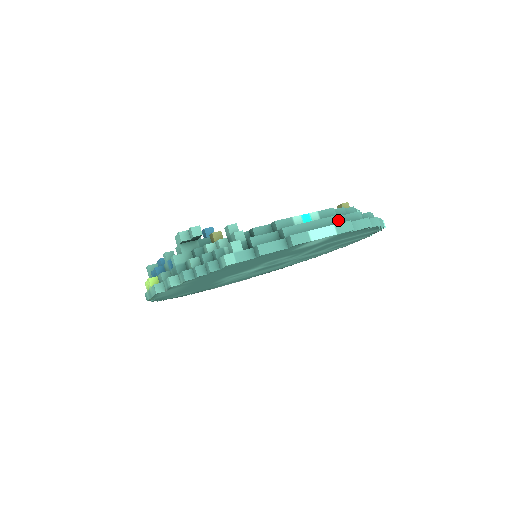
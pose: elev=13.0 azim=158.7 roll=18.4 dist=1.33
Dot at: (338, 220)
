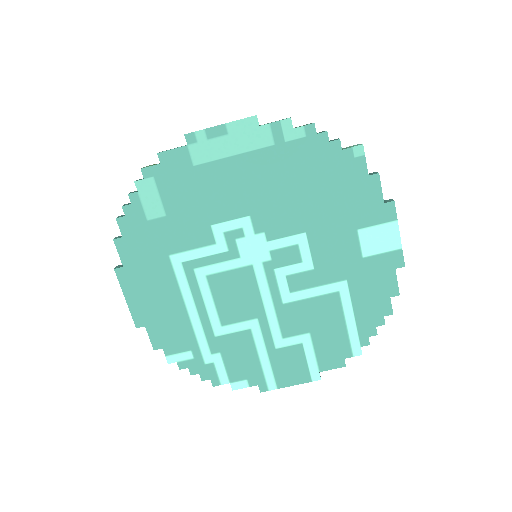
Dot at: occluded
